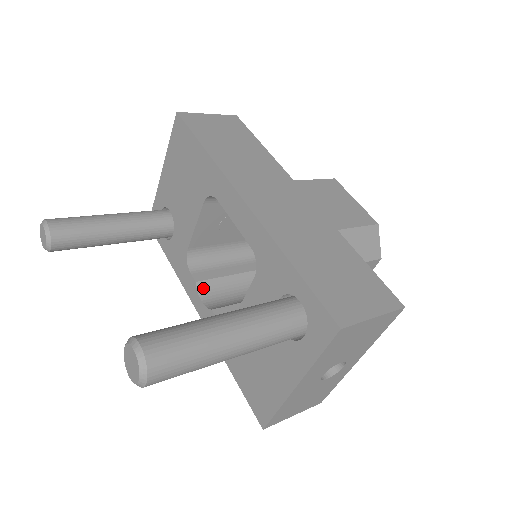
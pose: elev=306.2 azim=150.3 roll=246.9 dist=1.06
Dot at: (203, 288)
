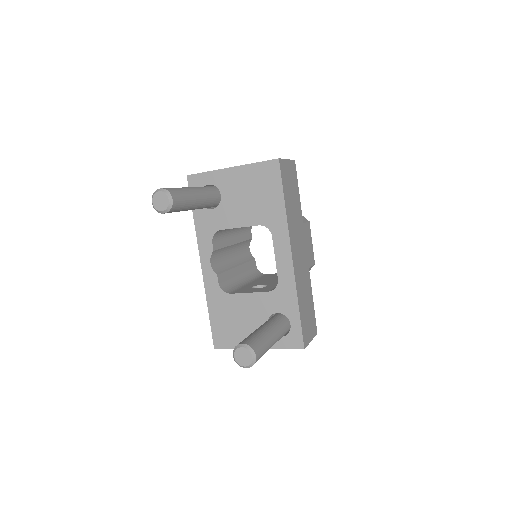
Dot at: (214, 254)
